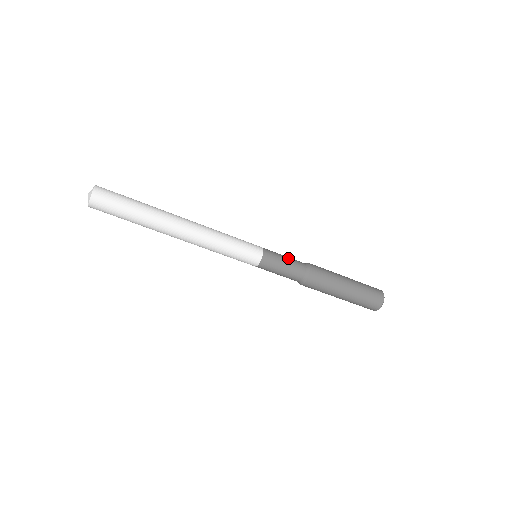
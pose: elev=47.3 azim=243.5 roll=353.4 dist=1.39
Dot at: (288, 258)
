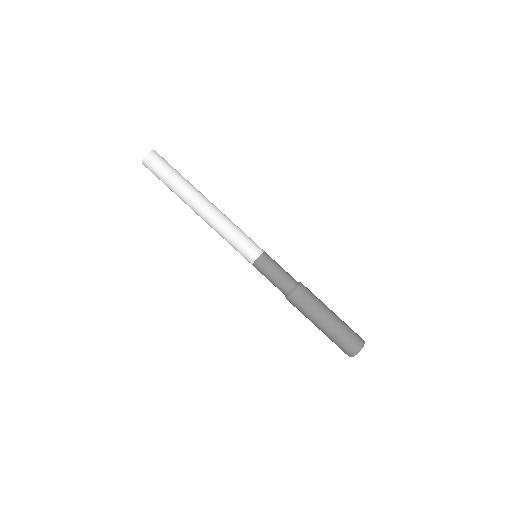
Dot at: occluded
